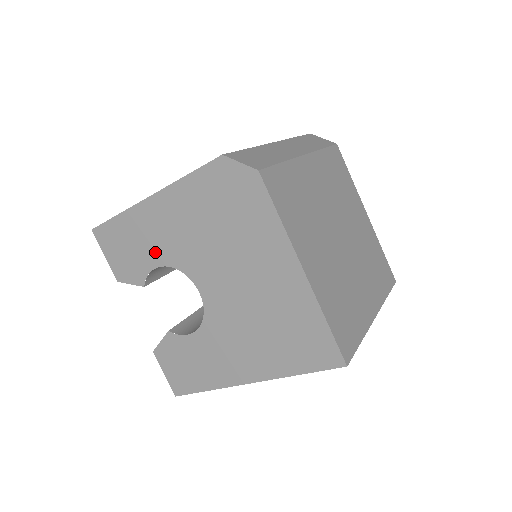
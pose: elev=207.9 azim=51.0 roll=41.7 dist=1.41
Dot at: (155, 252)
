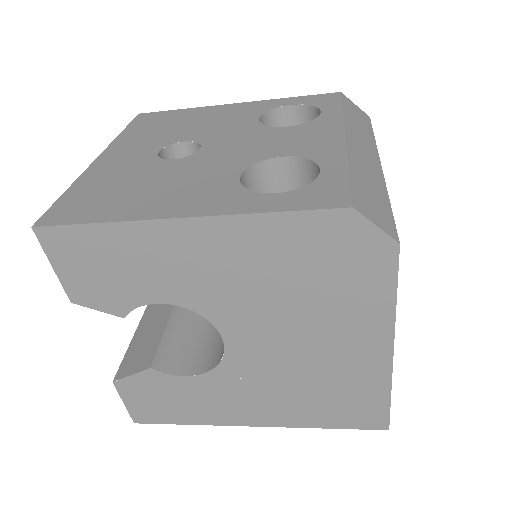
Dot at: (164, 286)
